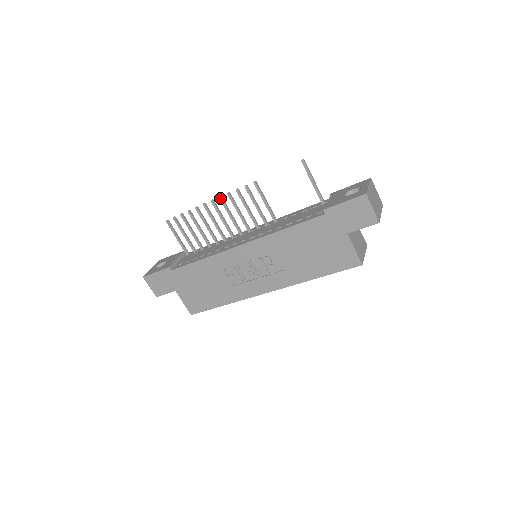
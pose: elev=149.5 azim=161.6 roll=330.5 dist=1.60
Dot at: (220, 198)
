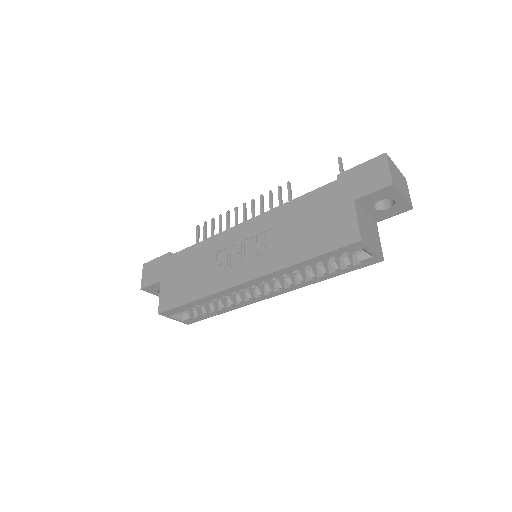
Dot at: (252, 200)
